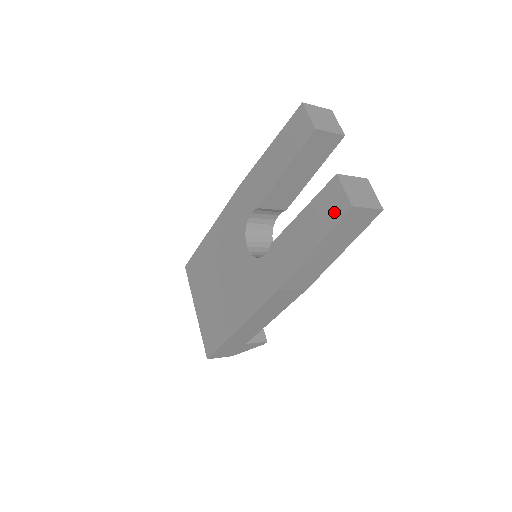
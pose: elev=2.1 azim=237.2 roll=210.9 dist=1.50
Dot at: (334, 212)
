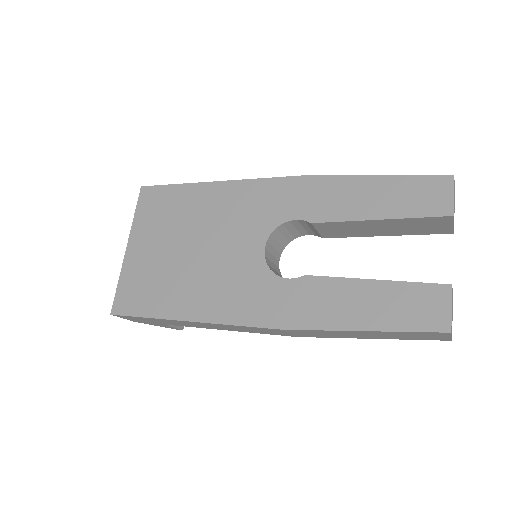
Dot at: (422, 318)
